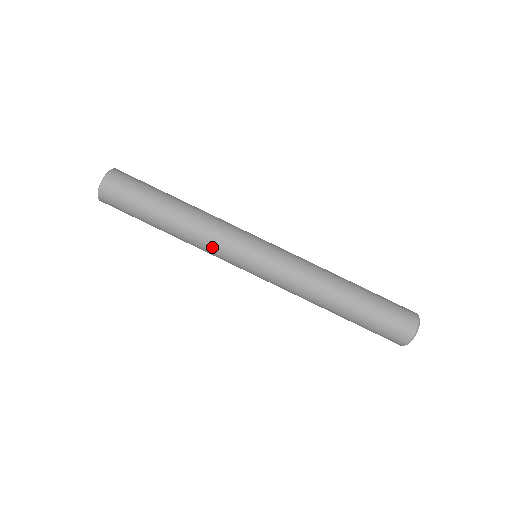
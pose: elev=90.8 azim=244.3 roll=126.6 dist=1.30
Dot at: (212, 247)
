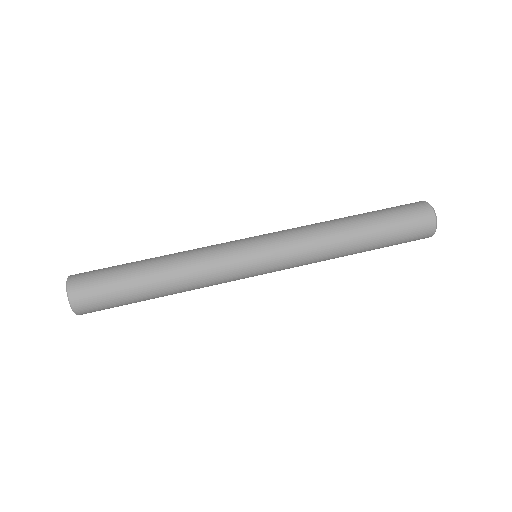
Dot at: (210, 261)
